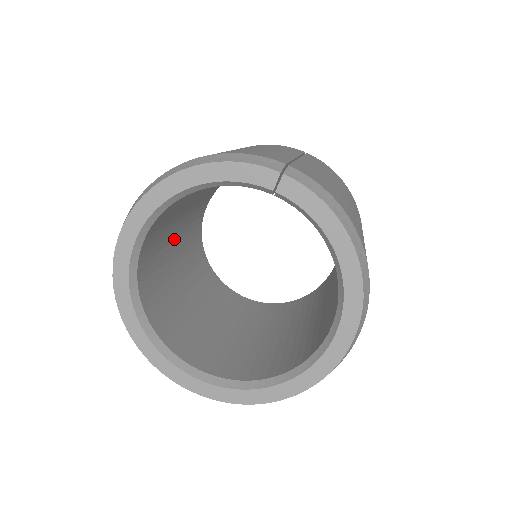
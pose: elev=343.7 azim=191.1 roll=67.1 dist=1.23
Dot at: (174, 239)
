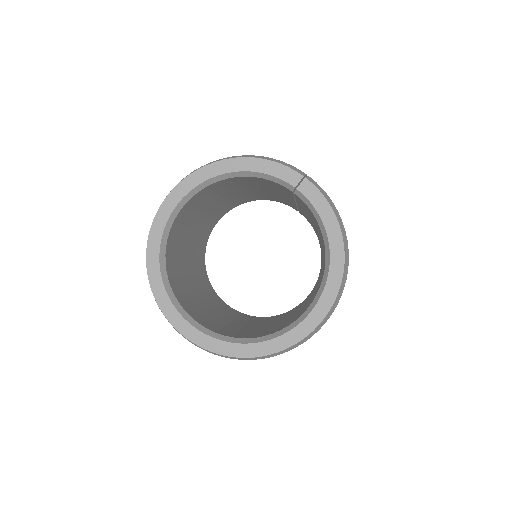
Dot at: (194, 227)
